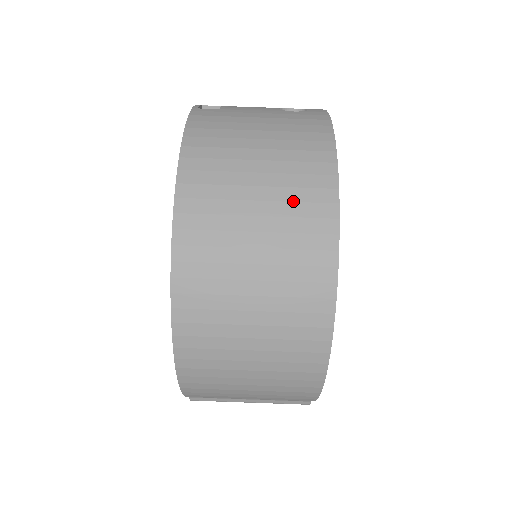
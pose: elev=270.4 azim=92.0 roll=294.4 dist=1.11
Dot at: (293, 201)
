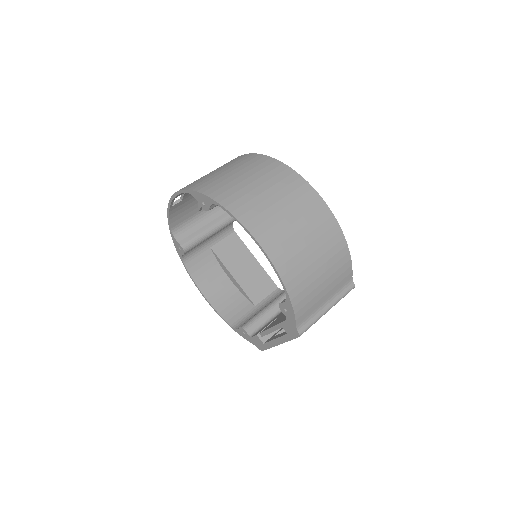
Dot at: (254, 167)
